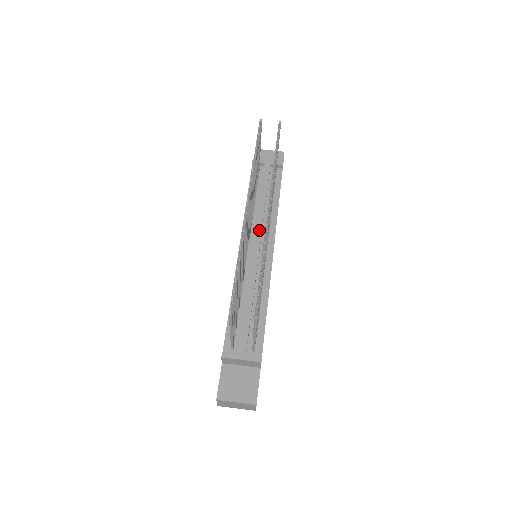
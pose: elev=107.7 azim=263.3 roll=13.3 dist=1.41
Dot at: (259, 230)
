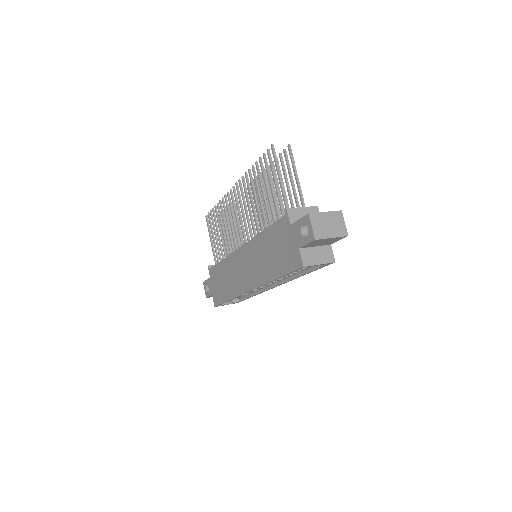
Dot at: occluded
